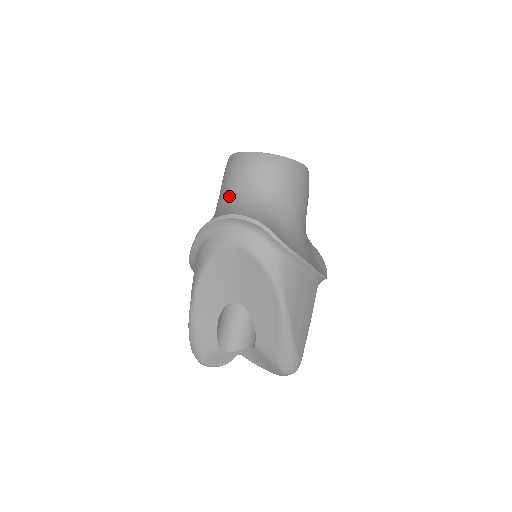
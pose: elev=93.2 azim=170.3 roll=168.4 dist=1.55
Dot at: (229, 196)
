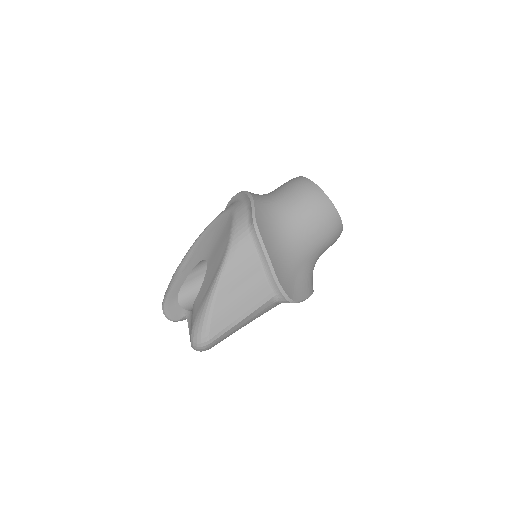
Dot at: occluded
